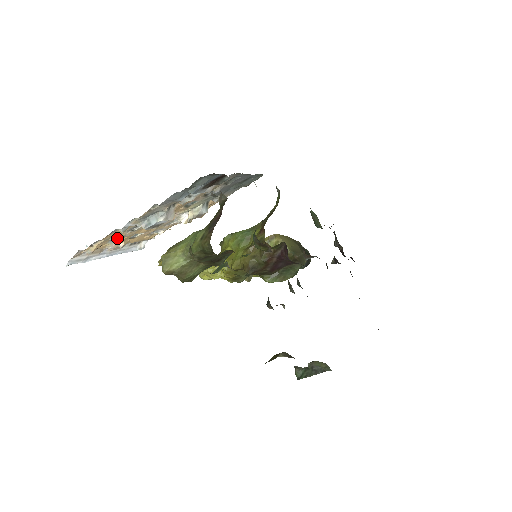
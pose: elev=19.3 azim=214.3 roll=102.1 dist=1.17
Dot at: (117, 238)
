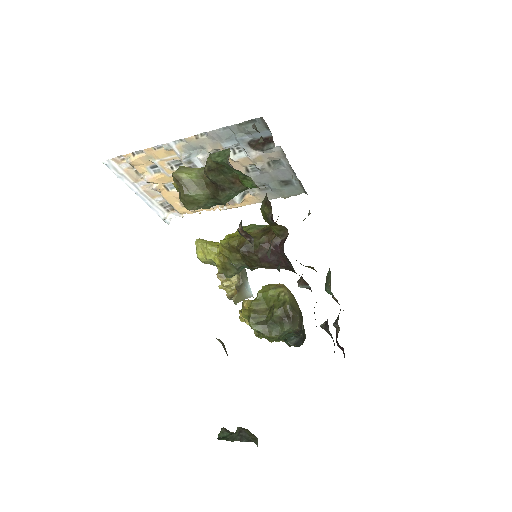
Dot at: (156, 170)
